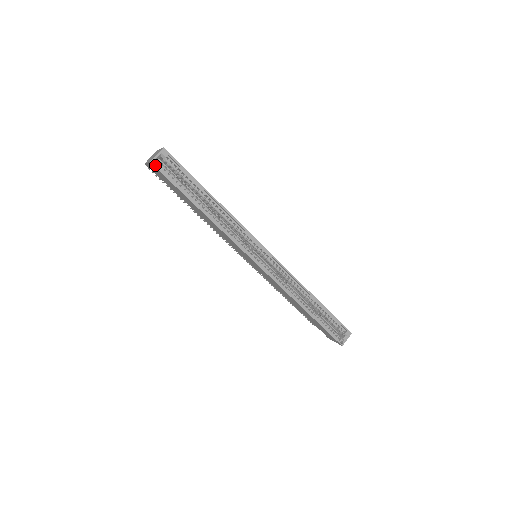
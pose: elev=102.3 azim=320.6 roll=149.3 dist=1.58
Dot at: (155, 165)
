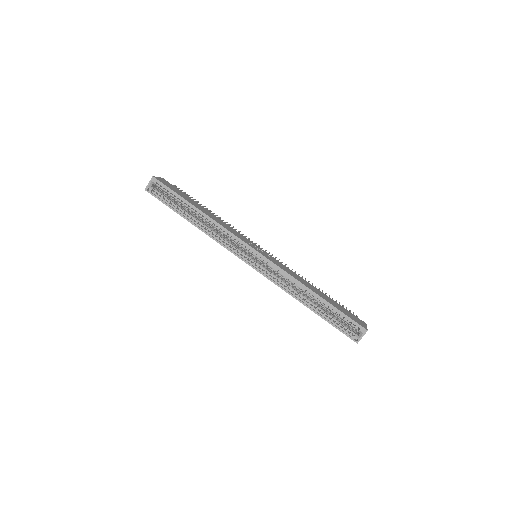
Dot at: (149, 191)
